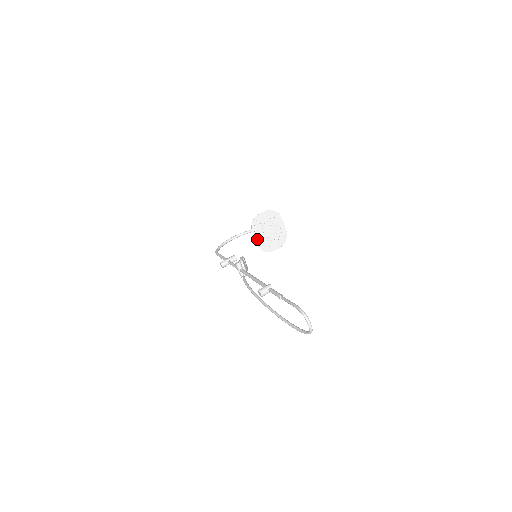
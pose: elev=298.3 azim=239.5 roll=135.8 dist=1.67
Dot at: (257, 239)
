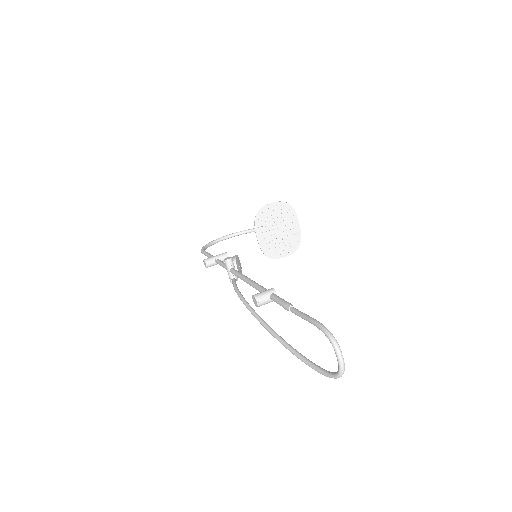
Dot at: (260, 238)
